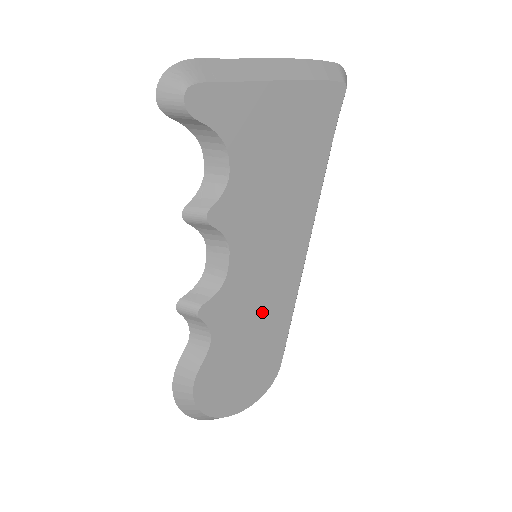
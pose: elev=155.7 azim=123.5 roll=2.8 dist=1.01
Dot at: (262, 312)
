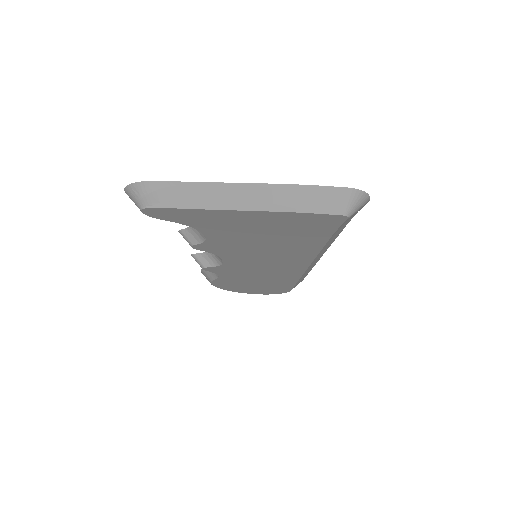
Dot at: (264, 276)
